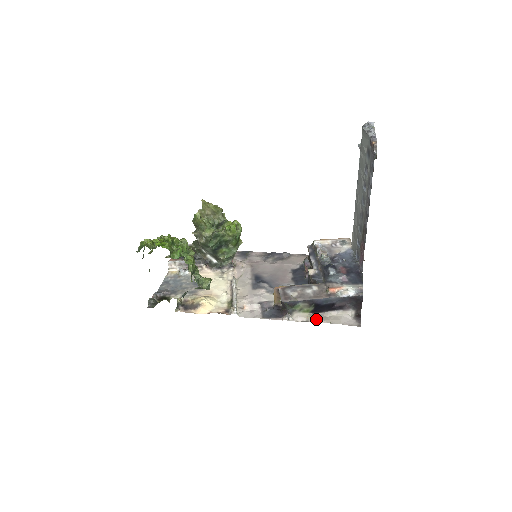
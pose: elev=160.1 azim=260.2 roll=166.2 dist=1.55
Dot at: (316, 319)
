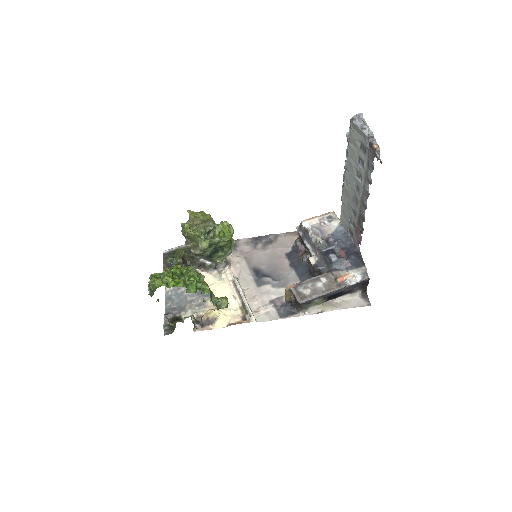
Dot at: (330, 308)
